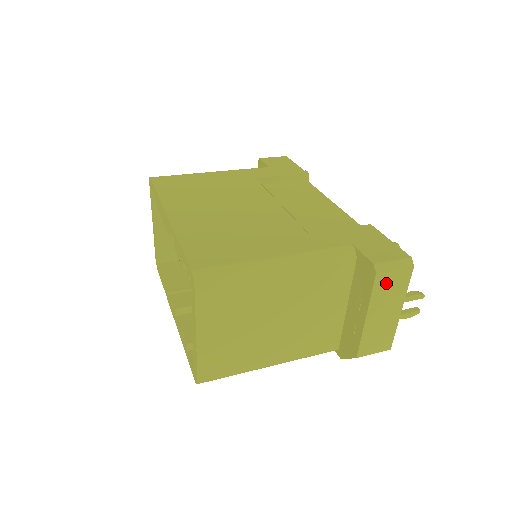
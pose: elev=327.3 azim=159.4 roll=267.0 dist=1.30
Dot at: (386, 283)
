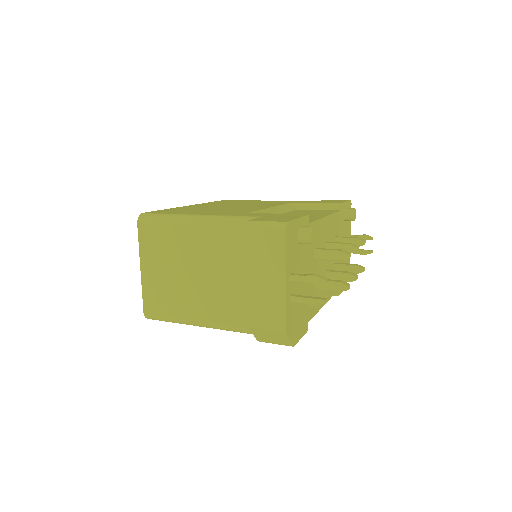
Dot at: (259, 242)
